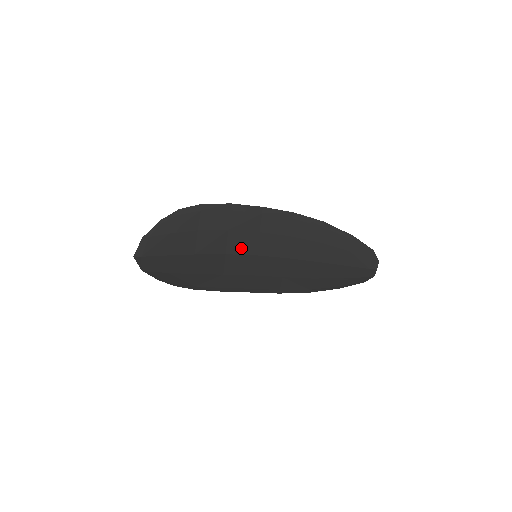
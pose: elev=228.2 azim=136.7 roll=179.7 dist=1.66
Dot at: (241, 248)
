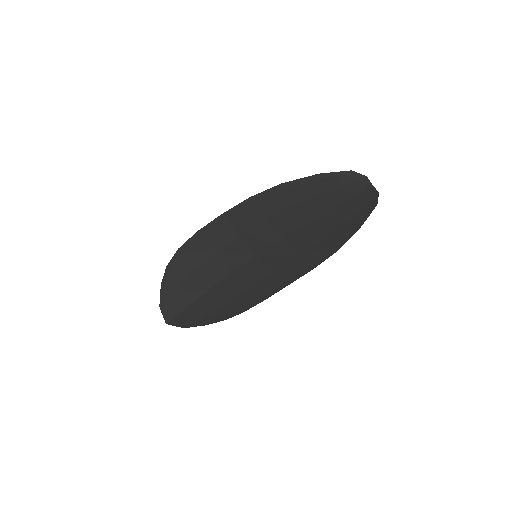
Dot at: (239, 259)
